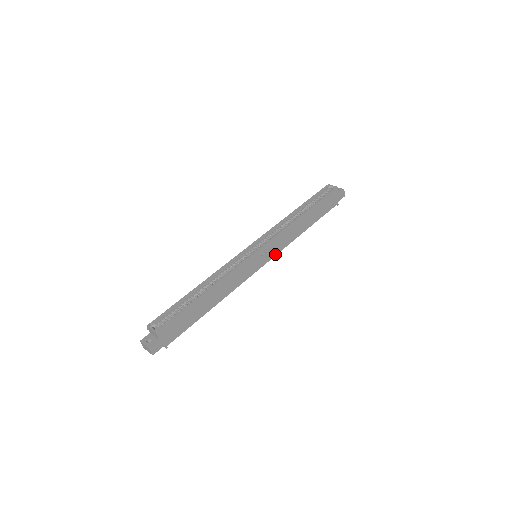
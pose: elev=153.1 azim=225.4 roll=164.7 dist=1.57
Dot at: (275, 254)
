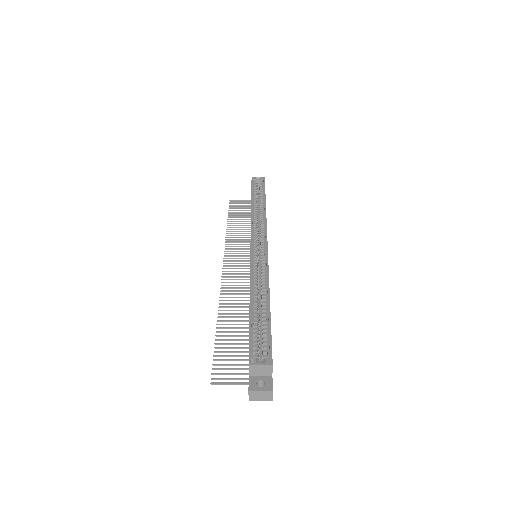
Dot at: occluded
